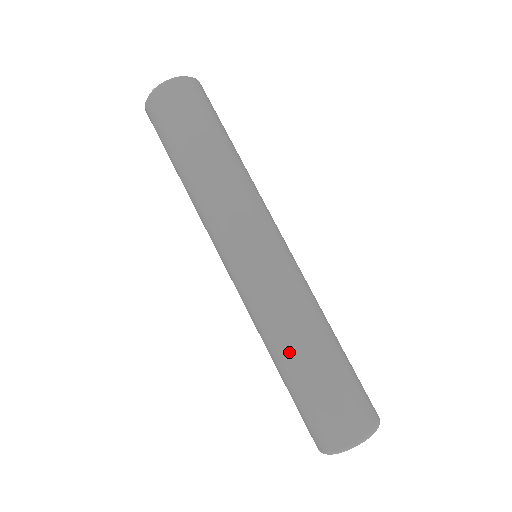
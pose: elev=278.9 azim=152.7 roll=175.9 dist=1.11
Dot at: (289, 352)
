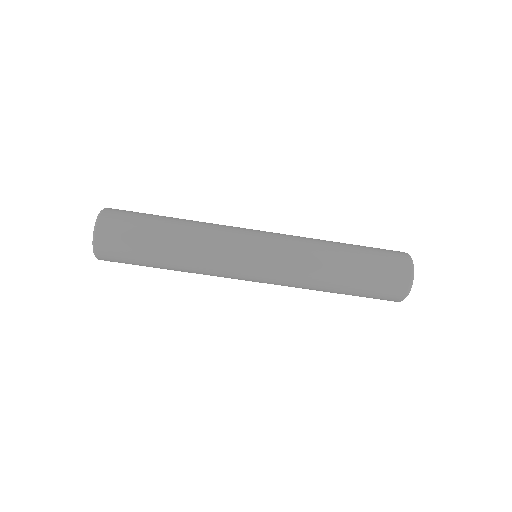
Dot at: (330, 289)
